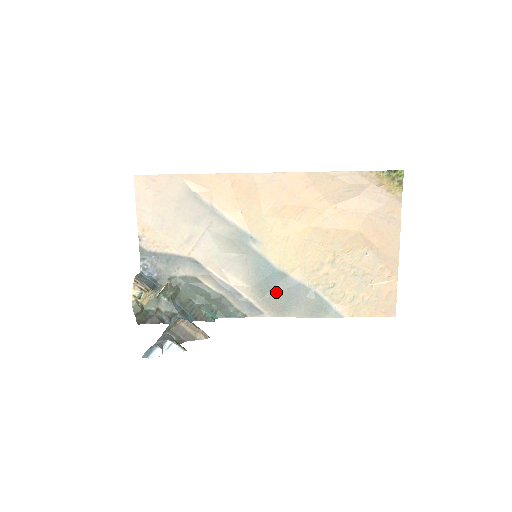
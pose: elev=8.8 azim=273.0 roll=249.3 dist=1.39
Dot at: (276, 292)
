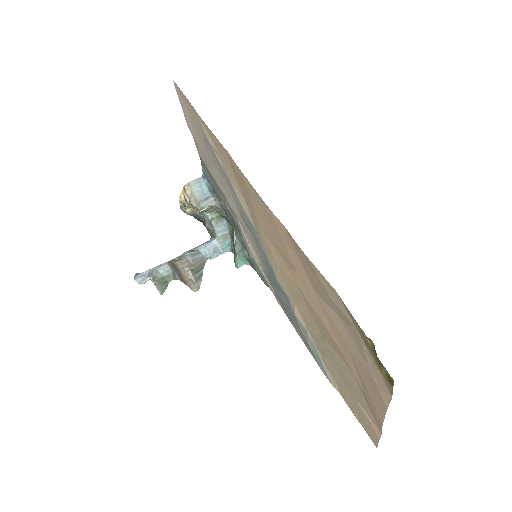
Dot at: (282, 298)
